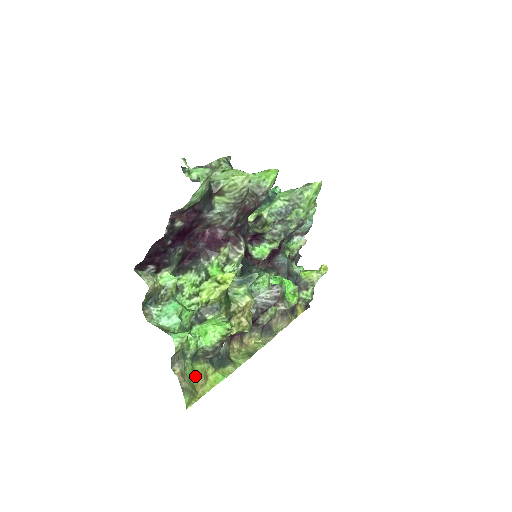
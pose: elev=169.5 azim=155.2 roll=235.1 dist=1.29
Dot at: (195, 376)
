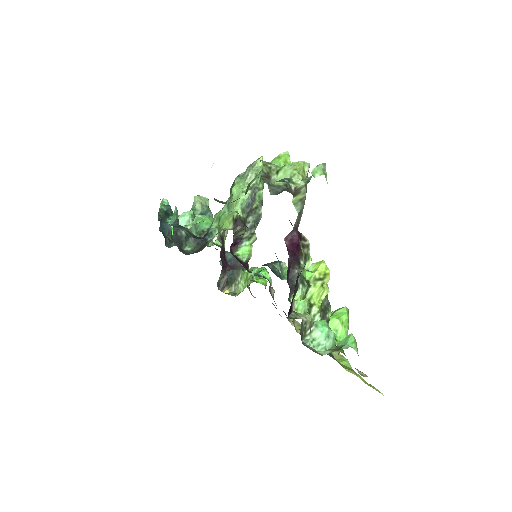
Dot at: (354, 372)
